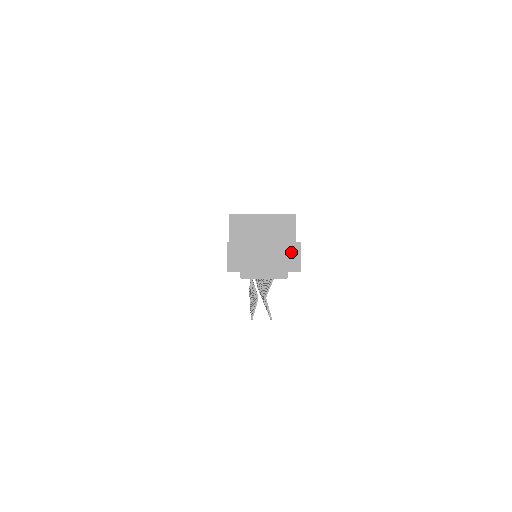
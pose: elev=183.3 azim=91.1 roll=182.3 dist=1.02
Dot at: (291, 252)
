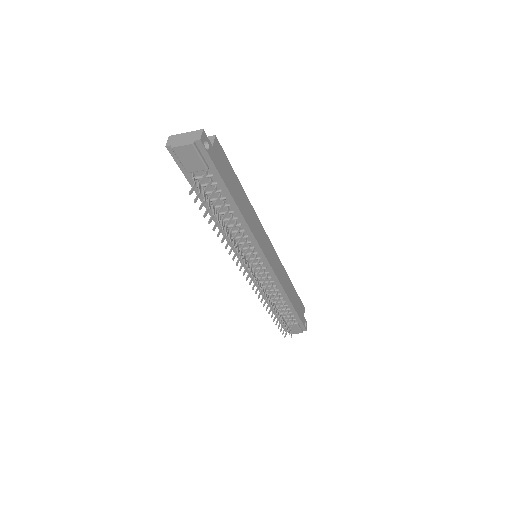
Dot at: (198, 133)
